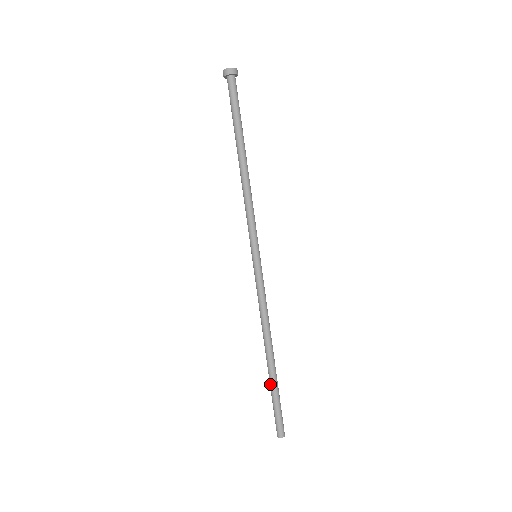
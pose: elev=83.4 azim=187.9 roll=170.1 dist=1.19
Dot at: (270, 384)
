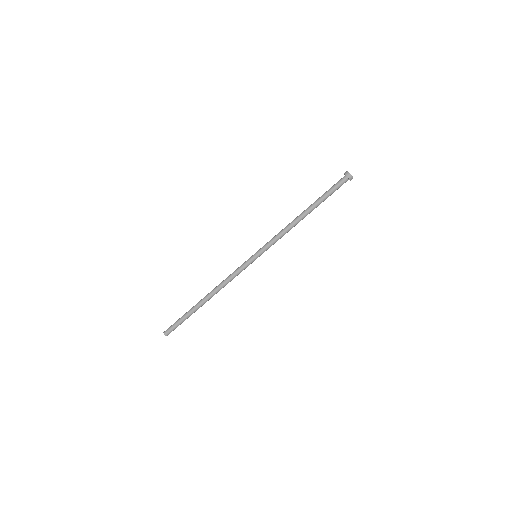
Dot at: (191, 311)
